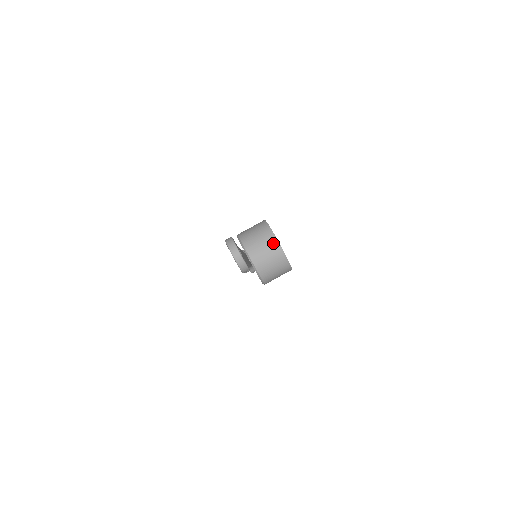
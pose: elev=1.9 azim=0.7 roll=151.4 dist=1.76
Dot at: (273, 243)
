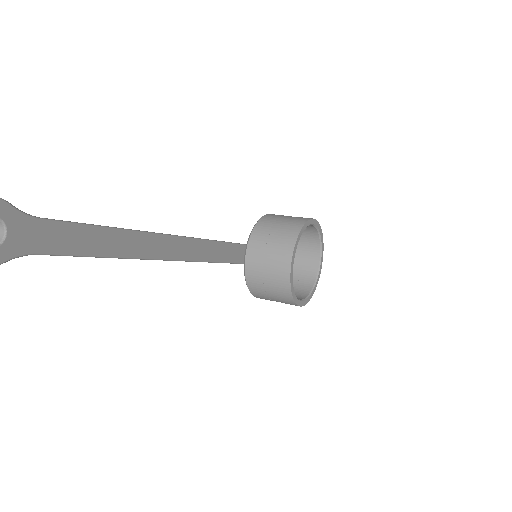
Dot at: (284, 255)
